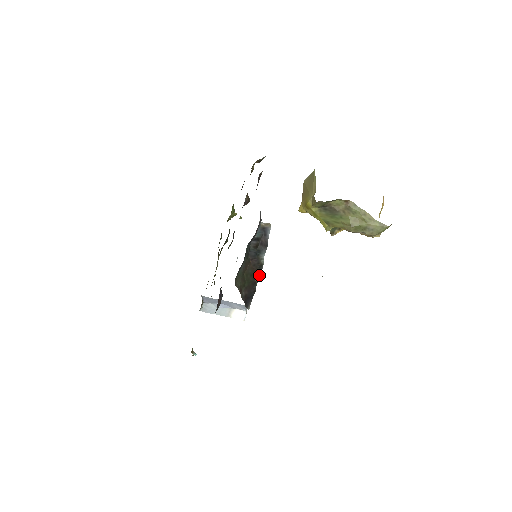
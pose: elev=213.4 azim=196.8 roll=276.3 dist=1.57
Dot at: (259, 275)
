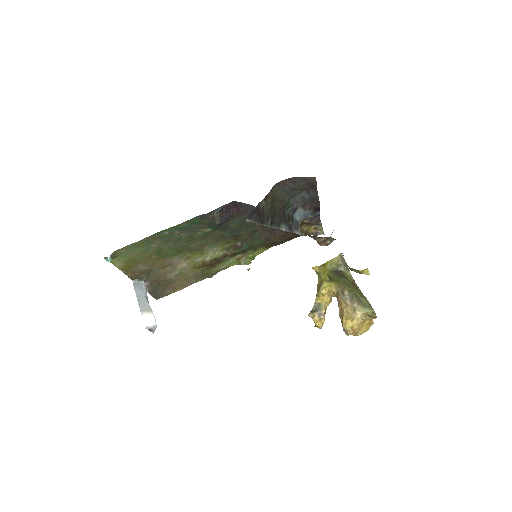
Dot at: (273, 225)
